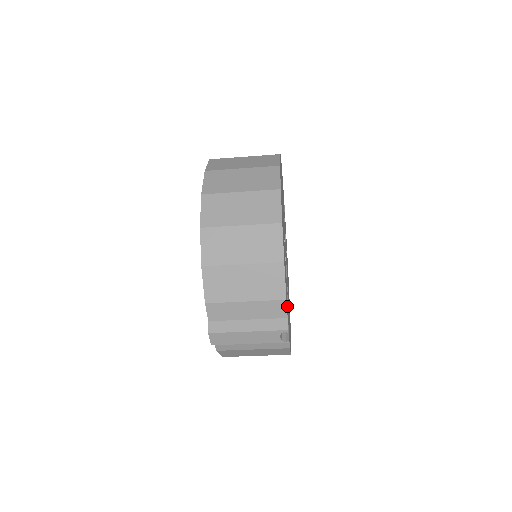
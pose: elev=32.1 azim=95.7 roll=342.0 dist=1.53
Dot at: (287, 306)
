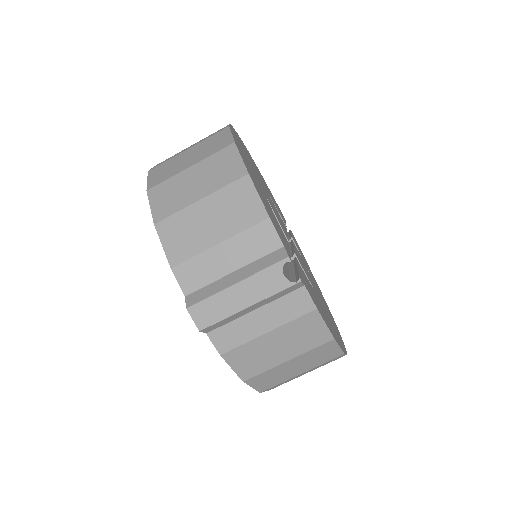
Dot at: occluded
